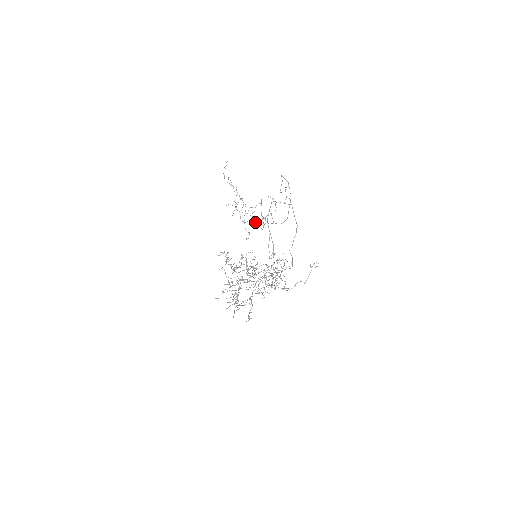
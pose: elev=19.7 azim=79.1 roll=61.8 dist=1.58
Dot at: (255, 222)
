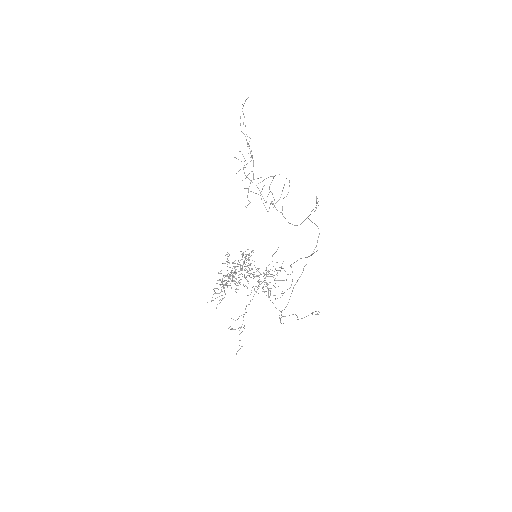
Dot at: (260, 195)
